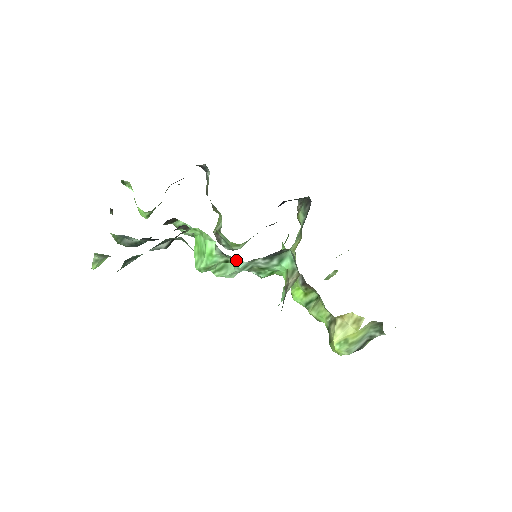
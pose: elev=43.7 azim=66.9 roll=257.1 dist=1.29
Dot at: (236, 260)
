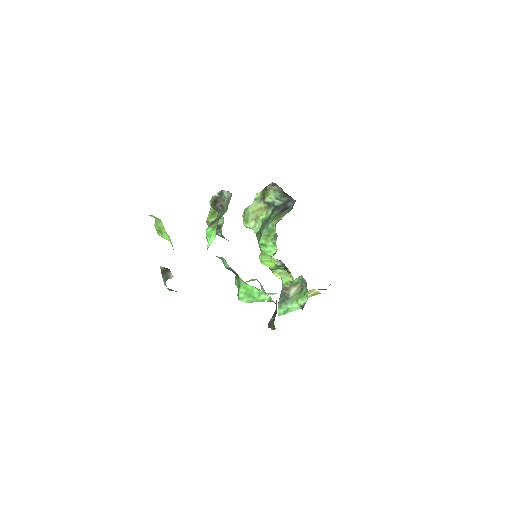
Dot at: (271, 293)
